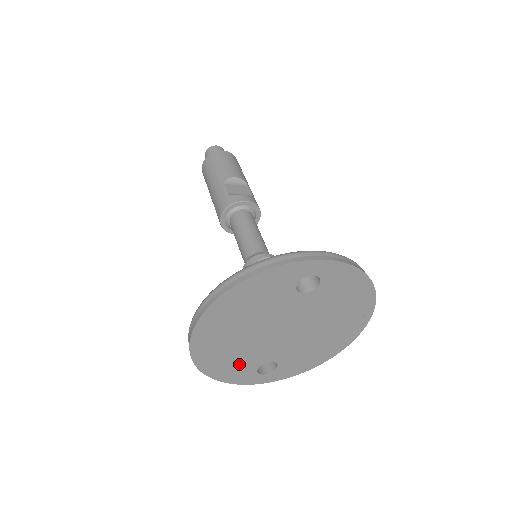
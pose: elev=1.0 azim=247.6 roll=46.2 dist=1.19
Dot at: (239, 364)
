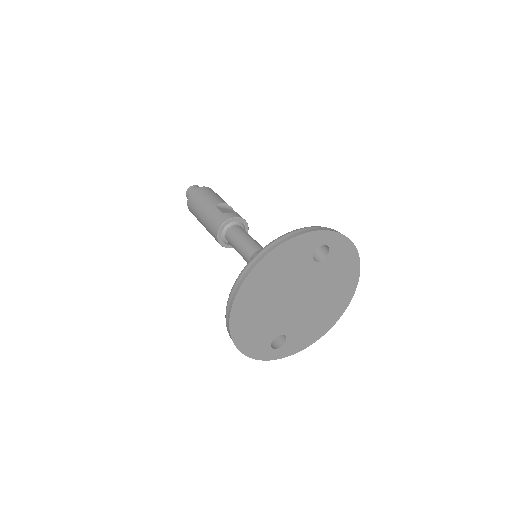
Dot at: (260, 334)
